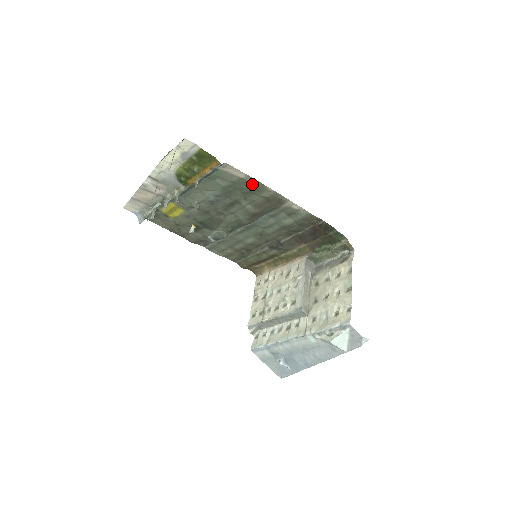
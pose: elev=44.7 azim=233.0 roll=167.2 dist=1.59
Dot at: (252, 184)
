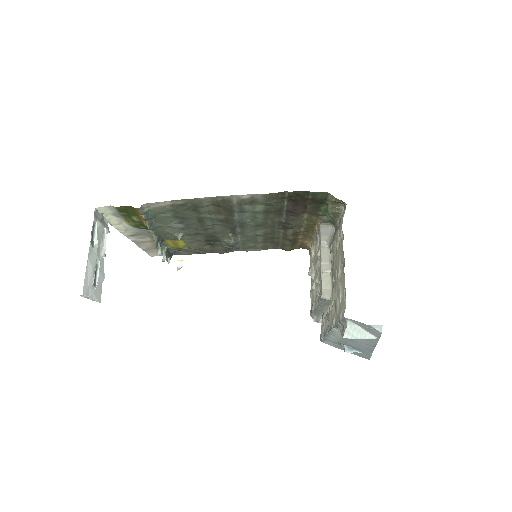
Dot at: (185, 203)
